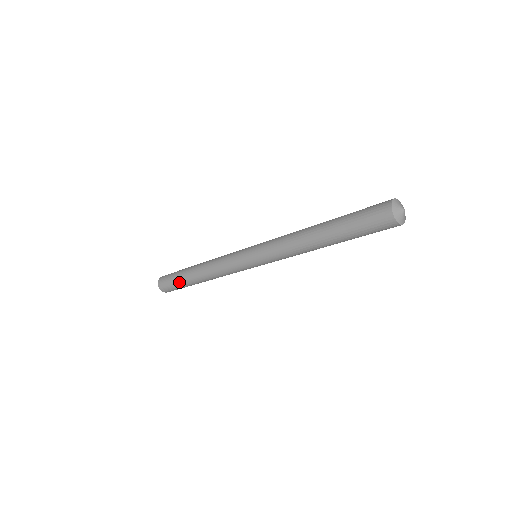
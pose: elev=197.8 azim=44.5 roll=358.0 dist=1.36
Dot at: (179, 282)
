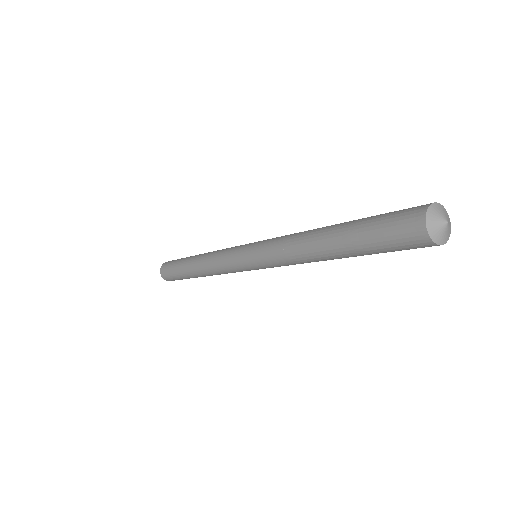
Dot at: occluded
